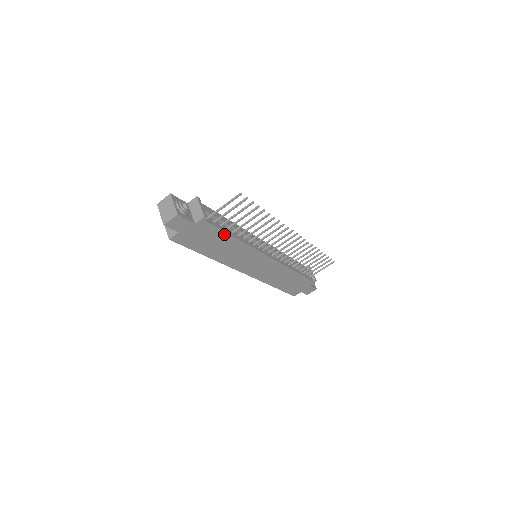
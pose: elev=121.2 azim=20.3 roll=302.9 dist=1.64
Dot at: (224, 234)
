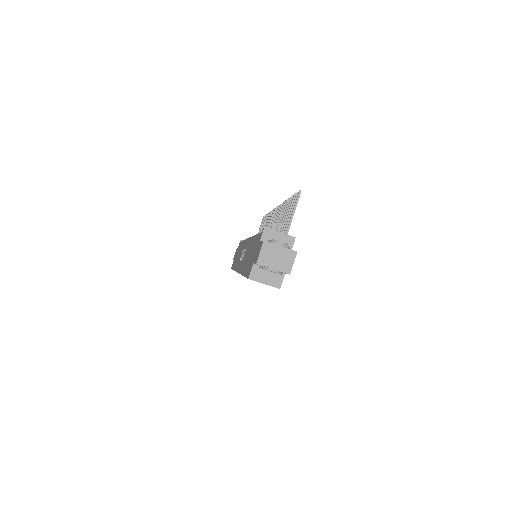
Dot at: occluded
